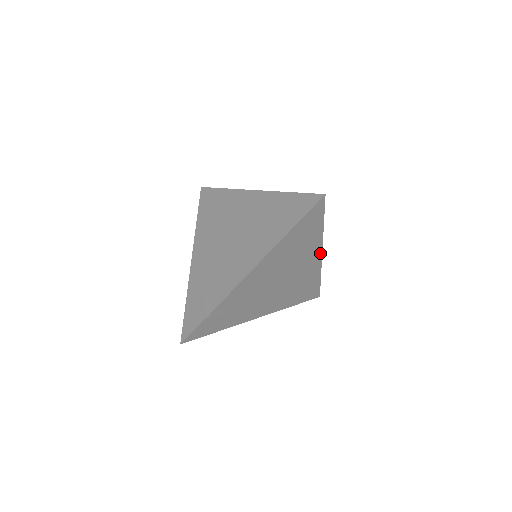
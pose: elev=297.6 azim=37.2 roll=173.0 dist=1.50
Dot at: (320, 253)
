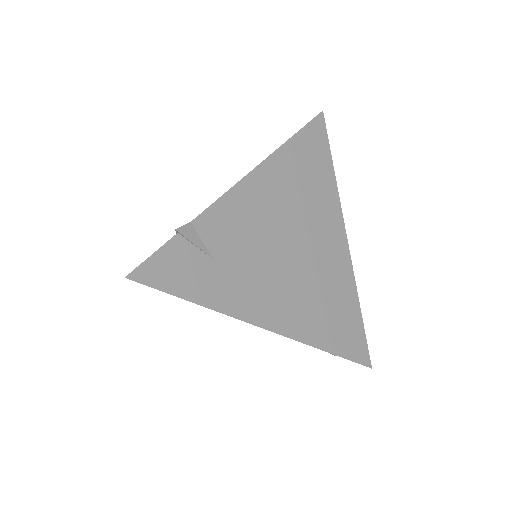
Dot at: (343, 233)
